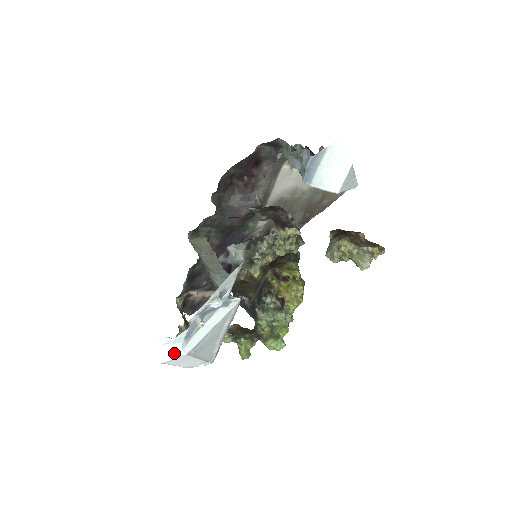
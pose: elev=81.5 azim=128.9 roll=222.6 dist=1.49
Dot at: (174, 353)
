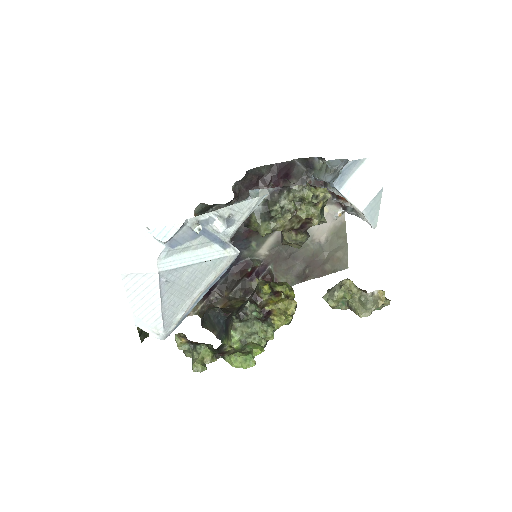
Dot at: (144, 263)
